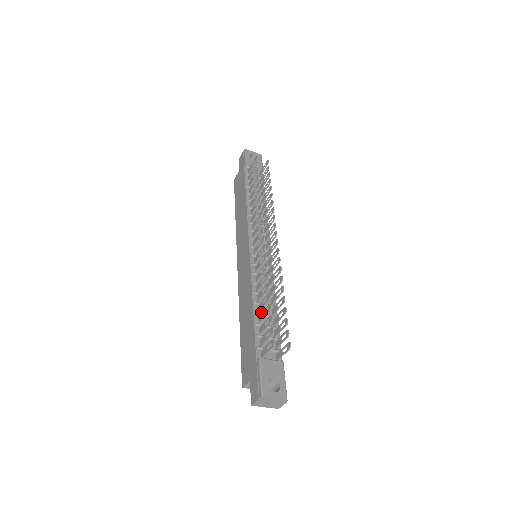
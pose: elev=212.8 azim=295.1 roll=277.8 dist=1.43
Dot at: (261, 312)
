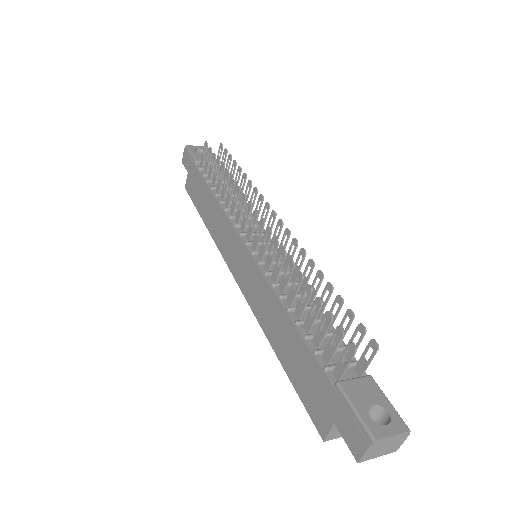
Dot at: (302, 319)
